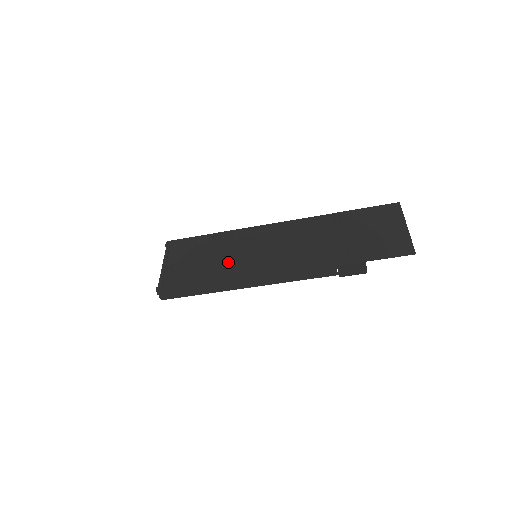
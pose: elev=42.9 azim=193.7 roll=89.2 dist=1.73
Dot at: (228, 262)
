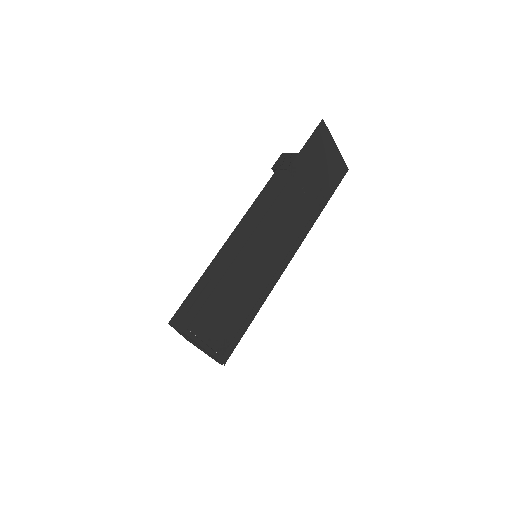
Dot at: (253, 287)
